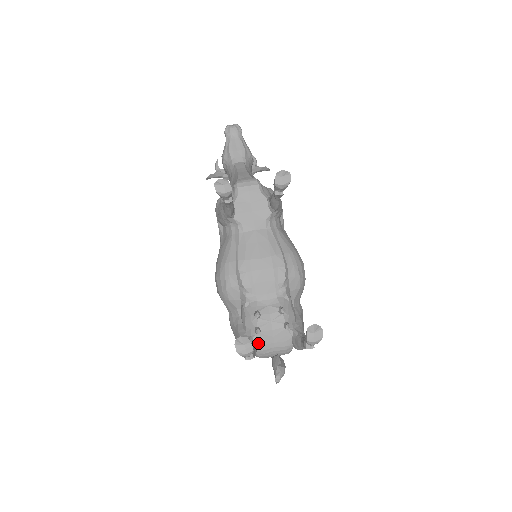
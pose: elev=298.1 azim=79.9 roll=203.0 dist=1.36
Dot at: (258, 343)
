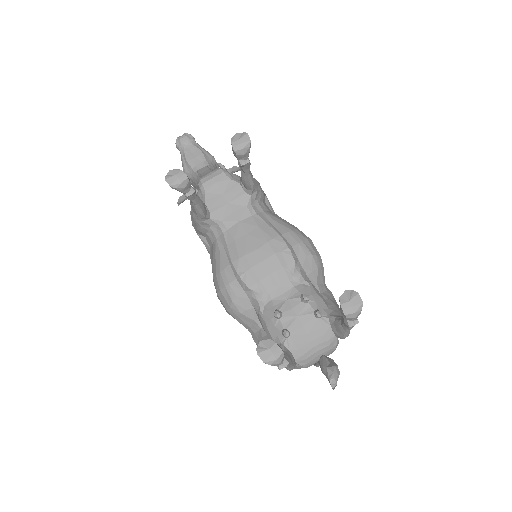
Dot at: (292, 349)
